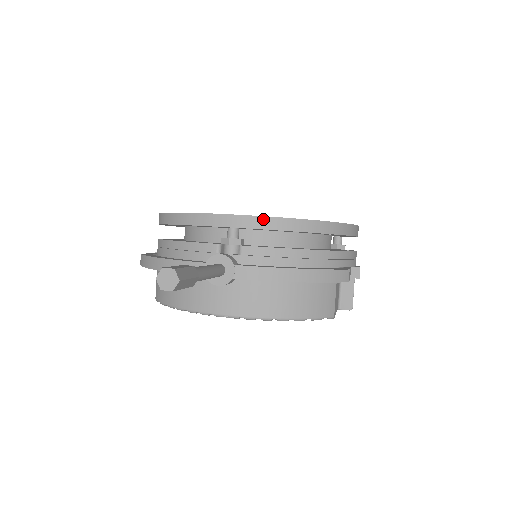
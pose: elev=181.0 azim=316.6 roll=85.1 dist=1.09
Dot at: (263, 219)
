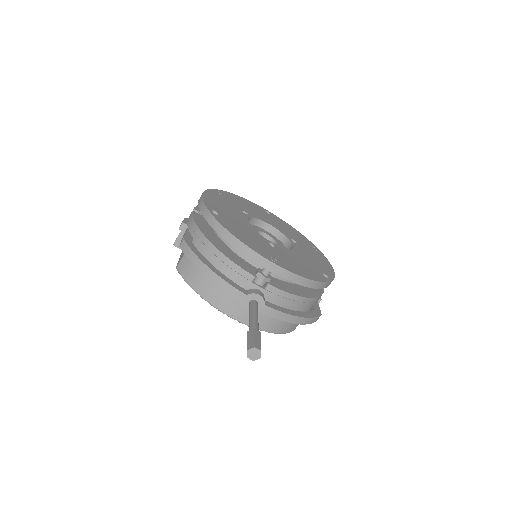
Dot at: (293, 275)
